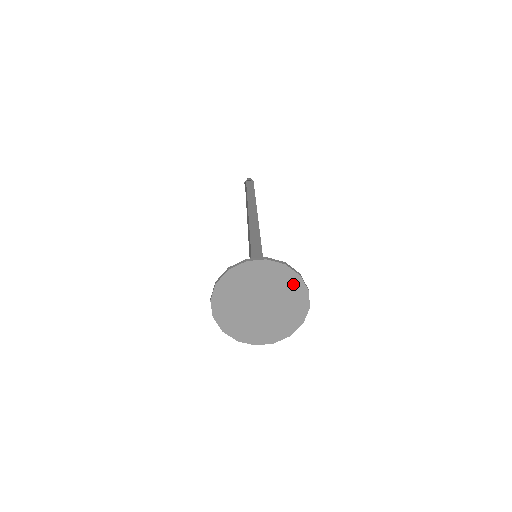
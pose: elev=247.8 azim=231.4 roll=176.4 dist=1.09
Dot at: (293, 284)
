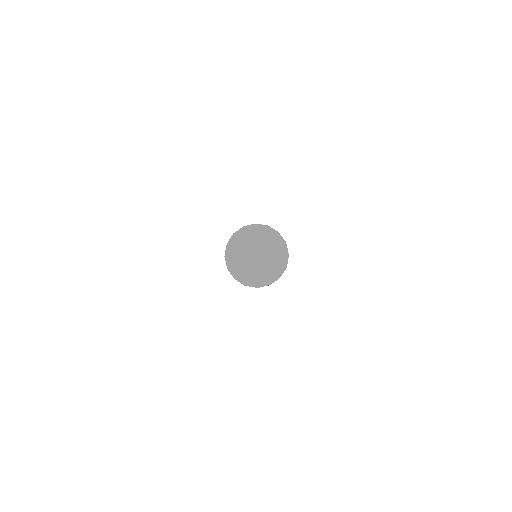
Dot at: (282, 257)
